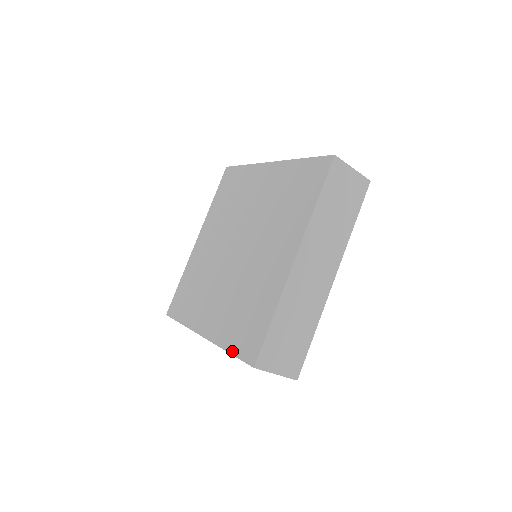
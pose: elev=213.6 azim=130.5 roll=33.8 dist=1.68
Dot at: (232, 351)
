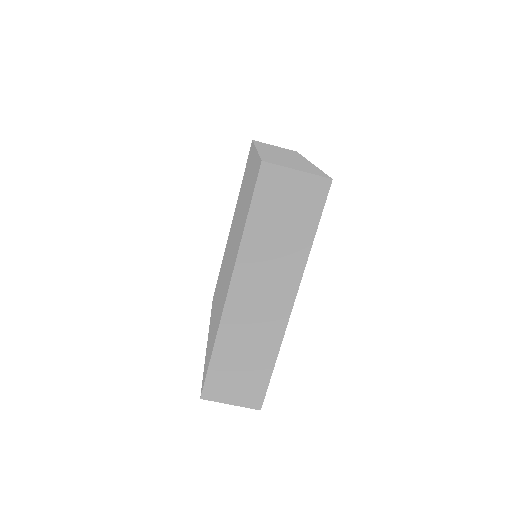
Dot at: (204, 369)
